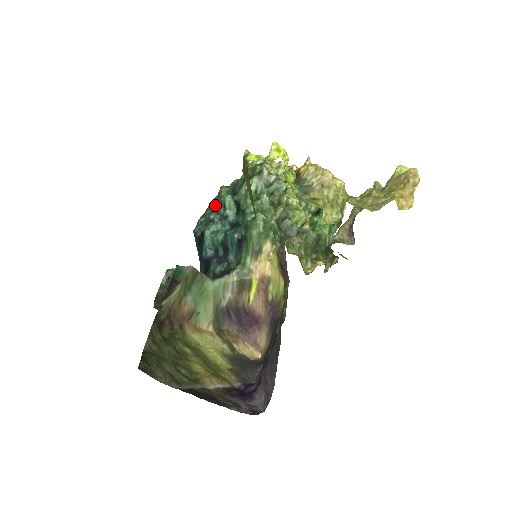
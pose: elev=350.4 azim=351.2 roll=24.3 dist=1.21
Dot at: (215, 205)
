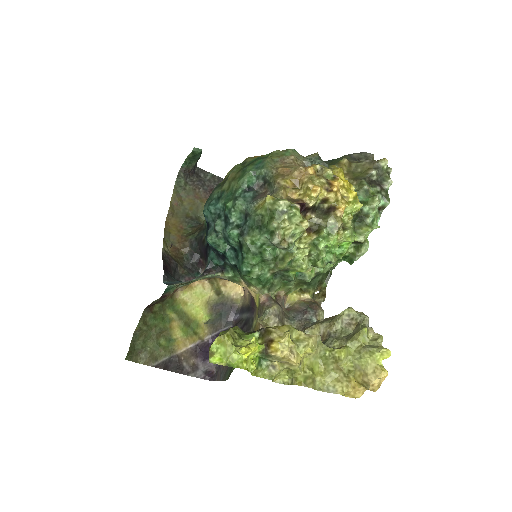
Dot at: (225, 214)
